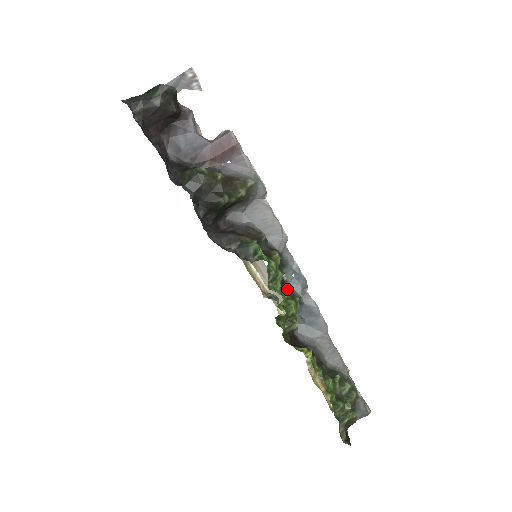
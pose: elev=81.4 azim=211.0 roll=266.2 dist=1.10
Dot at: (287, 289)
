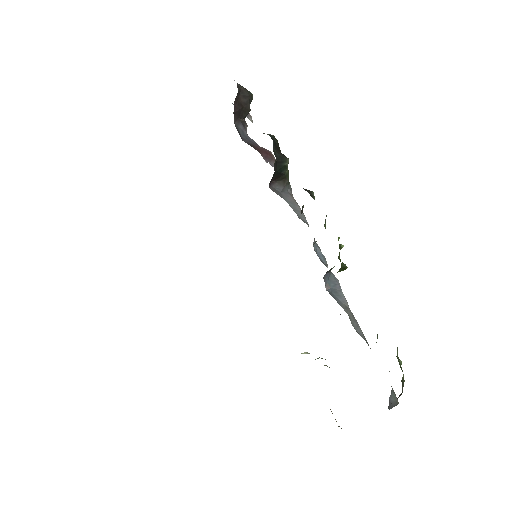
Dot at: occluded
